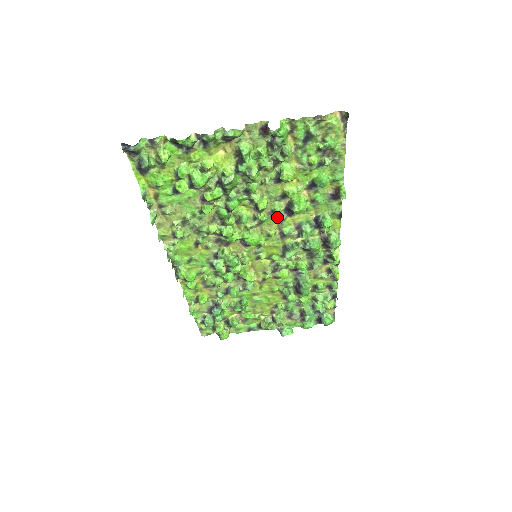
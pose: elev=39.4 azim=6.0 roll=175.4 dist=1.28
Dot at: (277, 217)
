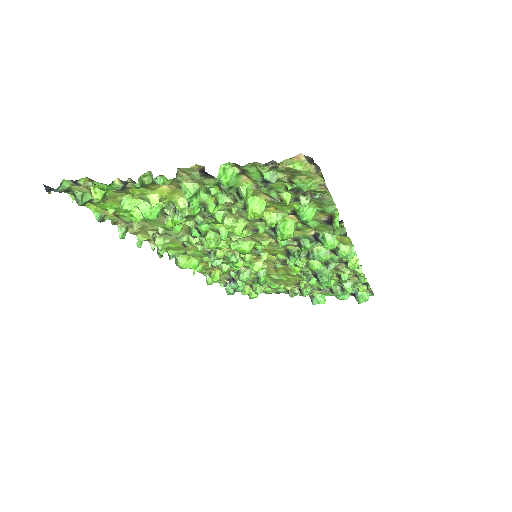
Dot at: (266, 232)
